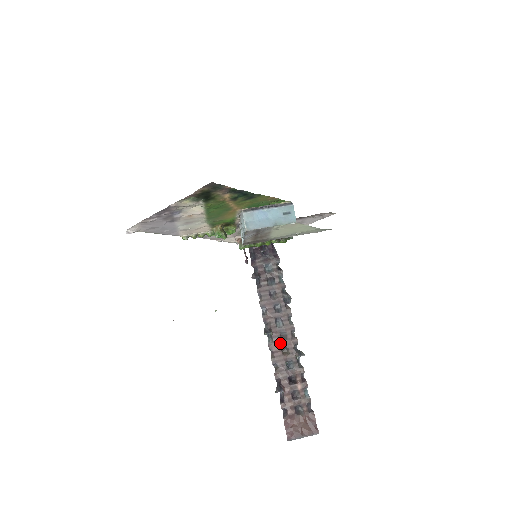
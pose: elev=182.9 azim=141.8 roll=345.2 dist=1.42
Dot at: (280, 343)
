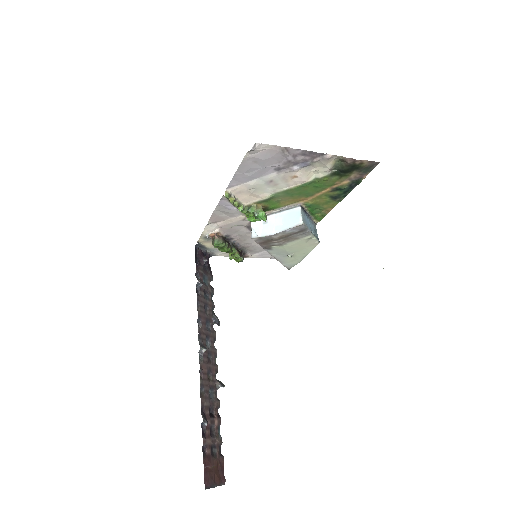
Dot at: (207, 365)
